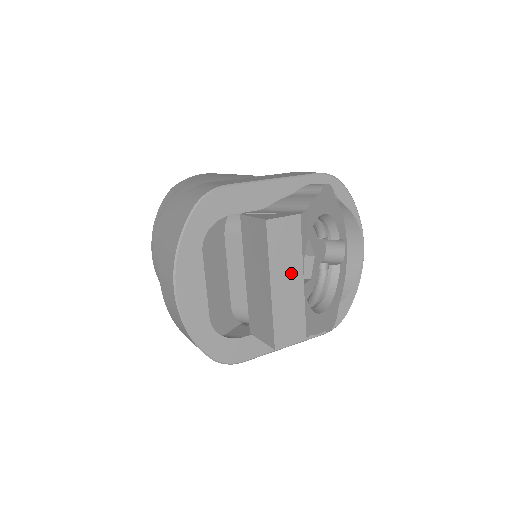
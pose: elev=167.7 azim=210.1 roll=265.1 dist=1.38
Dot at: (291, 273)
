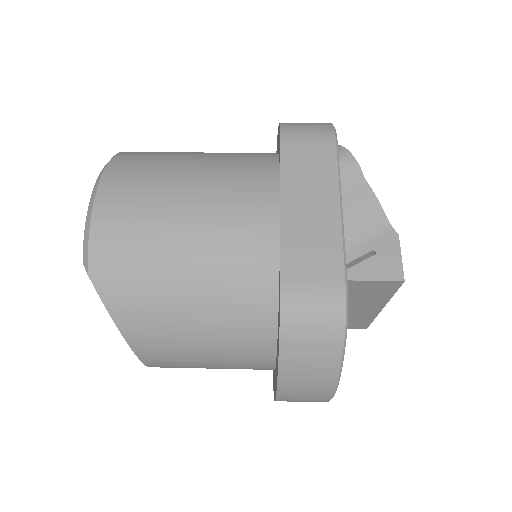
Dot at: occluded
